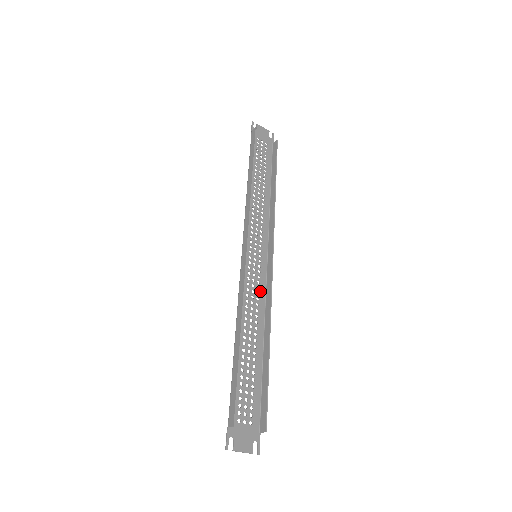
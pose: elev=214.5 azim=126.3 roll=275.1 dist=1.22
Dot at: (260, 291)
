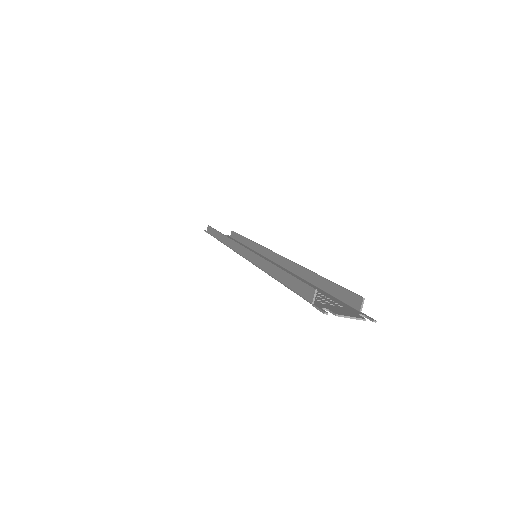
Dot at: occluded
